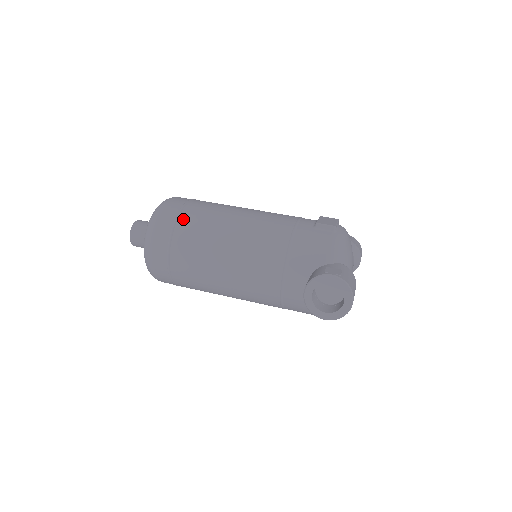
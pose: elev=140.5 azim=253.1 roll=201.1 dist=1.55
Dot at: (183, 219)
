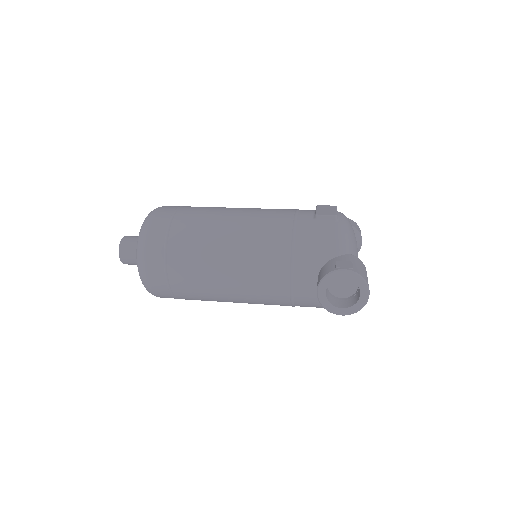
Dot at: (175, 231)
